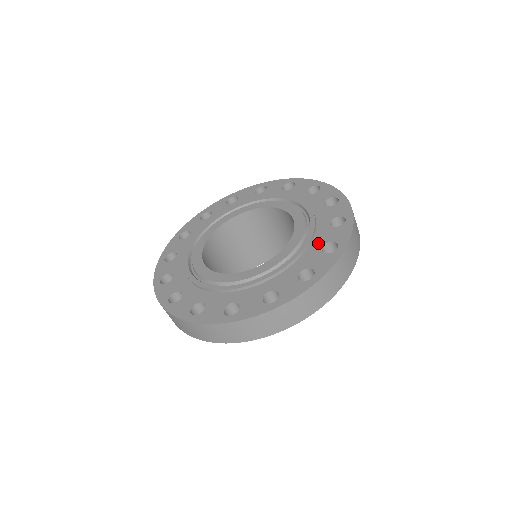
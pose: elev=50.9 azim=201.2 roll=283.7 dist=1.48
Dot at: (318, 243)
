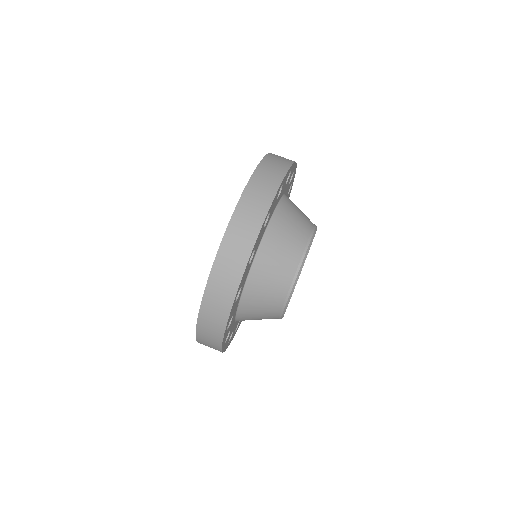
Dot at: occluded
